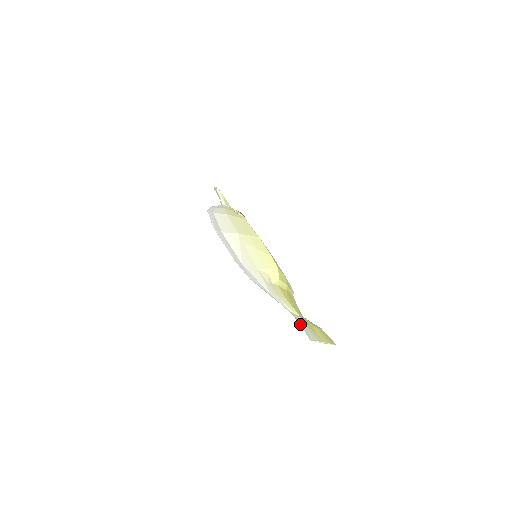
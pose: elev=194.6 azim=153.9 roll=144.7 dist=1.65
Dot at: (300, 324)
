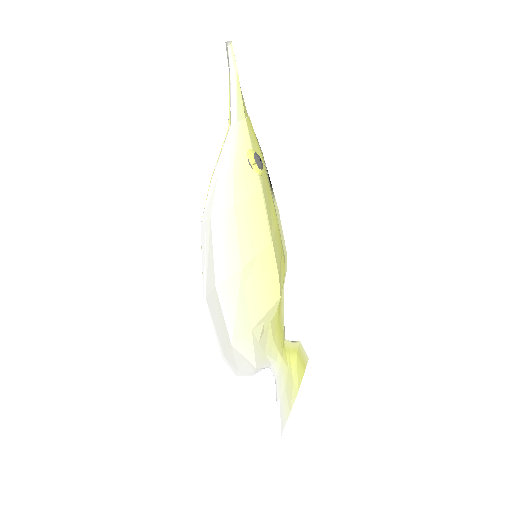
Dot at: (278, 400)
